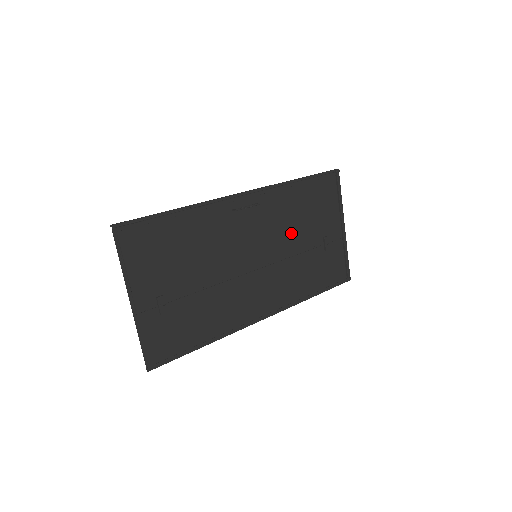
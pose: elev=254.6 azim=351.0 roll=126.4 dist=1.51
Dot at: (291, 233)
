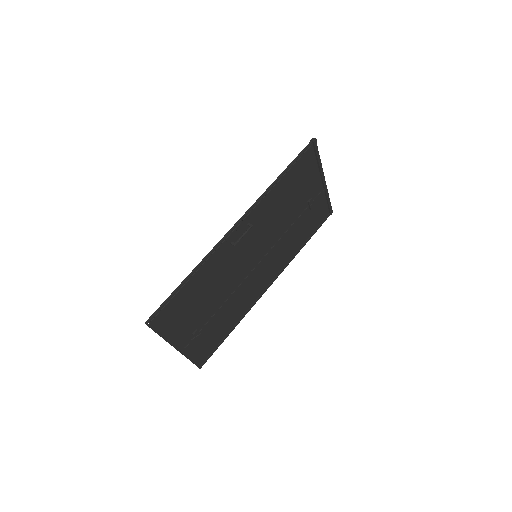
Dot at: (281, 220)
